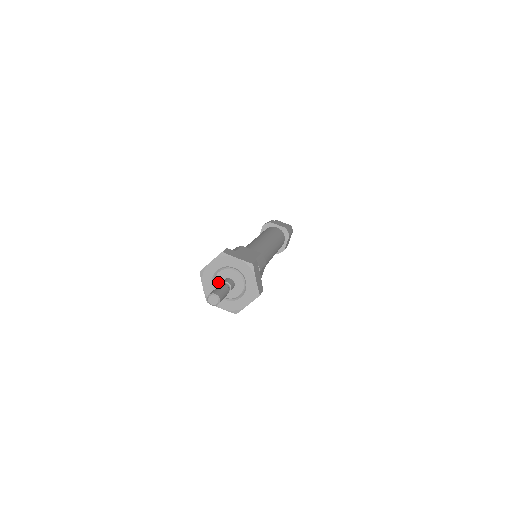
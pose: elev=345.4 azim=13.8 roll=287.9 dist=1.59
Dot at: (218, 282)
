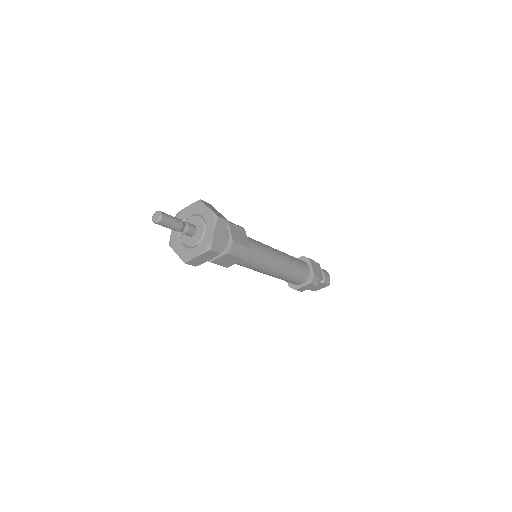
Dot at: (184, 238)
